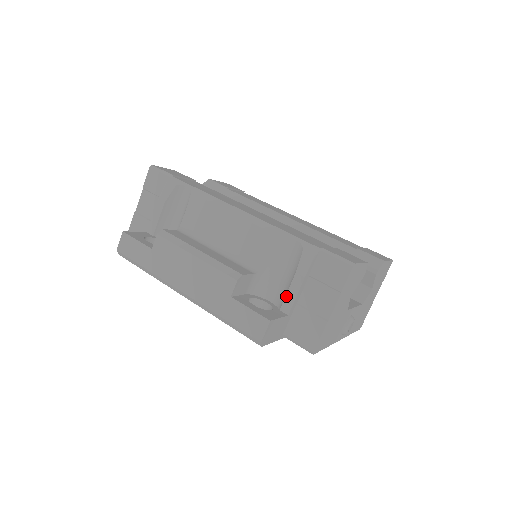
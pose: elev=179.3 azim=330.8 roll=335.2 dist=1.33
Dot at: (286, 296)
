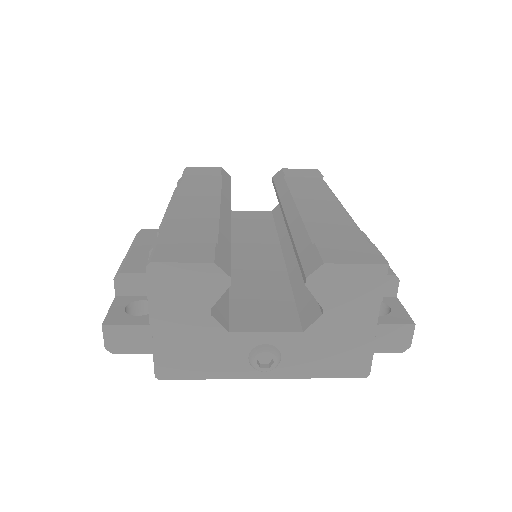
Dot at: occluded
